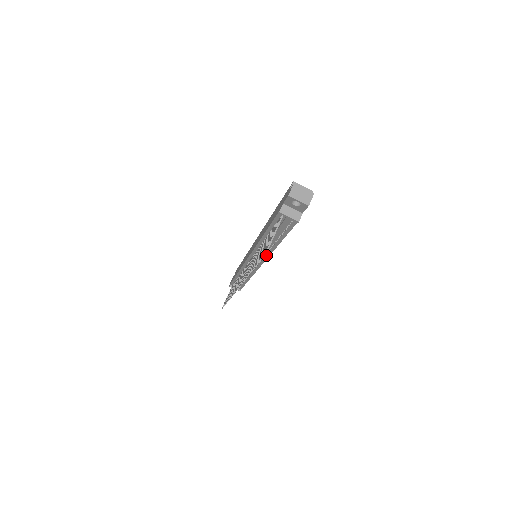
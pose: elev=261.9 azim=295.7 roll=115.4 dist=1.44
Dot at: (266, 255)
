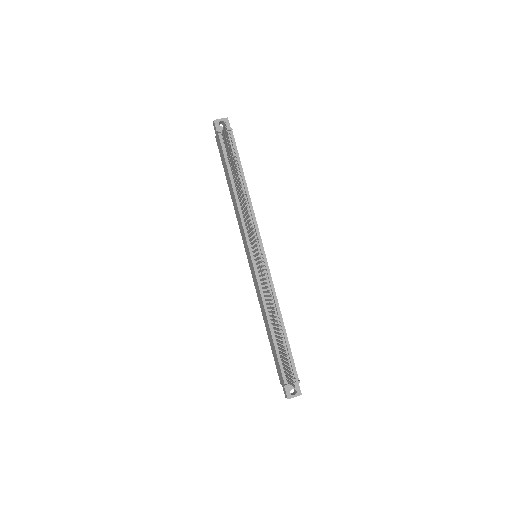
Dot at: (254, 223)
